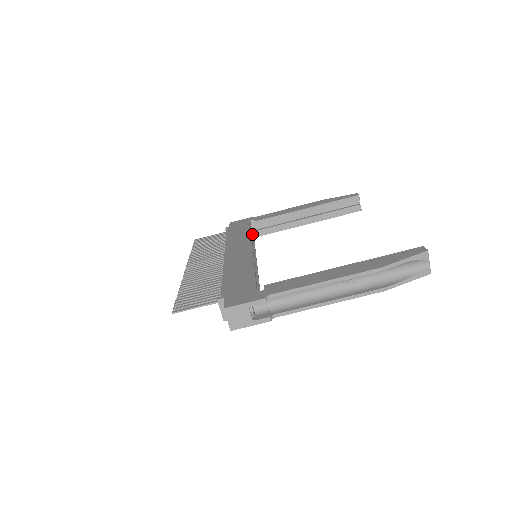
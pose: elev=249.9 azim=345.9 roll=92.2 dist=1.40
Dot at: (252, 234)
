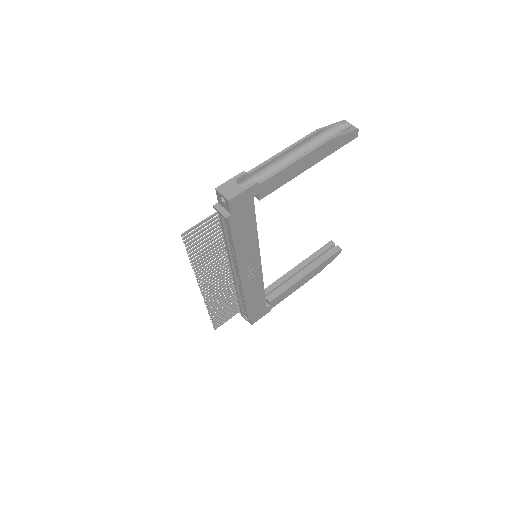
Dot at: occluded
